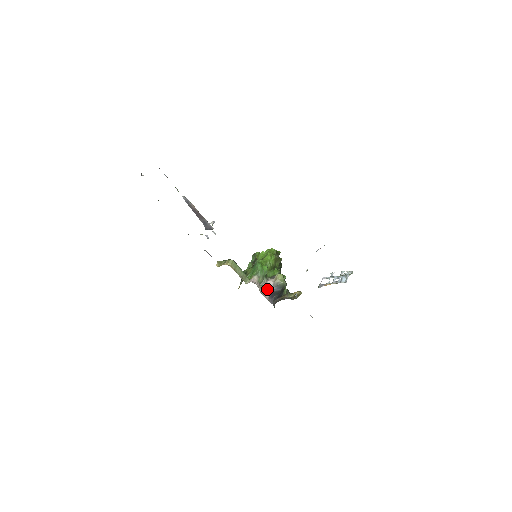
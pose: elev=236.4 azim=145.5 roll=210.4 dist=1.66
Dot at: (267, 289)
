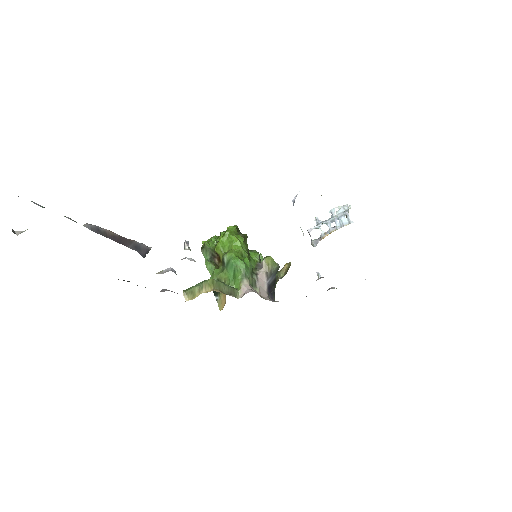
Dot at: (262, 287)
